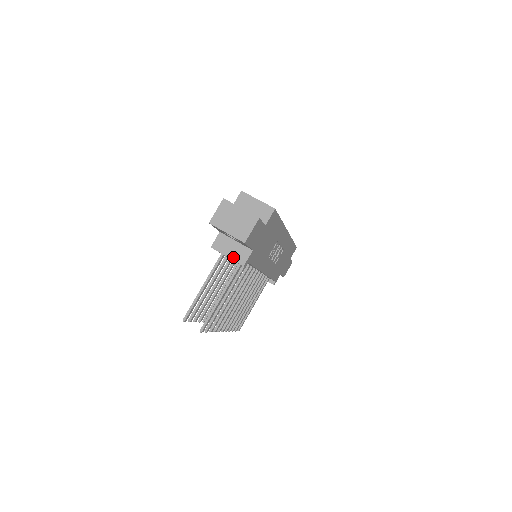
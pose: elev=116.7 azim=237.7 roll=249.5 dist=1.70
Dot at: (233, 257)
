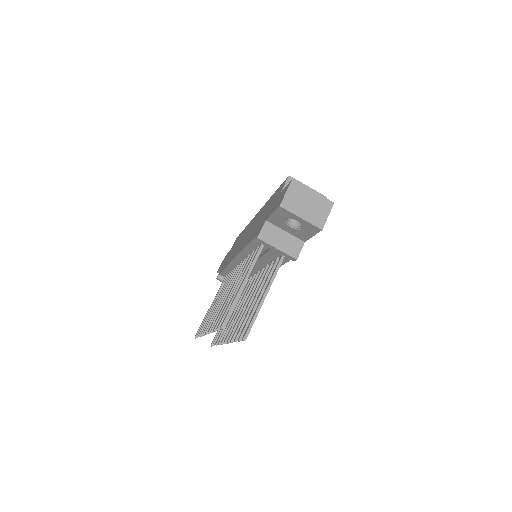
Dot at: (284, 249)
